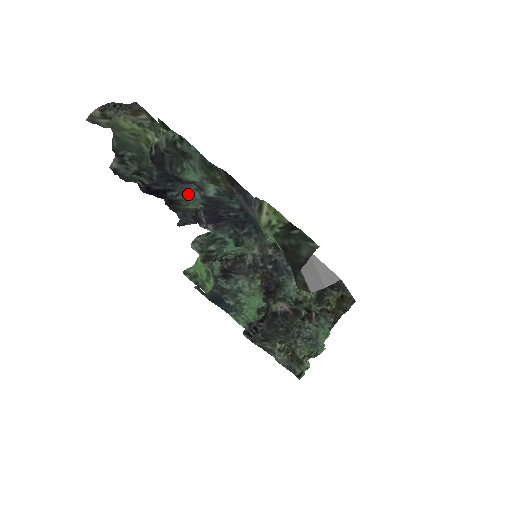
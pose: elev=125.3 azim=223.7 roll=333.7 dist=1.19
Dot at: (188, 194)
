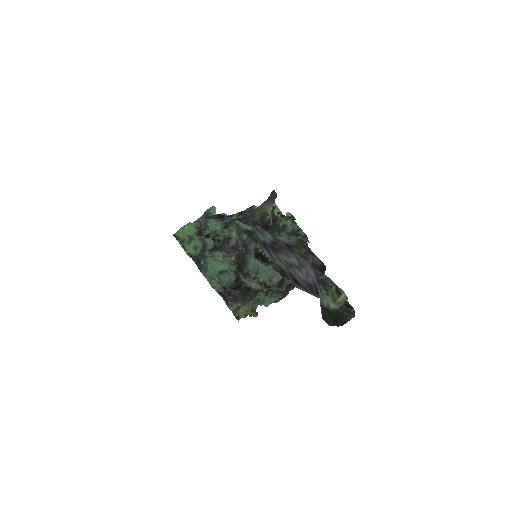
Dot at: occluded
